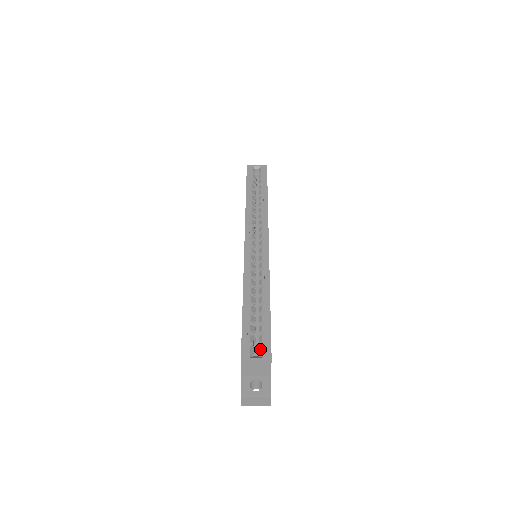
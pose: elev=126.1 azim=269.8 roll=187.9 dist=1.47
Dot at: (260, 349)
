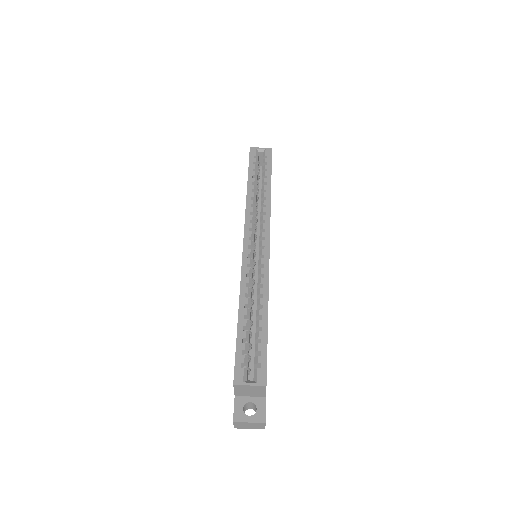
Dot at: (255, 372)
